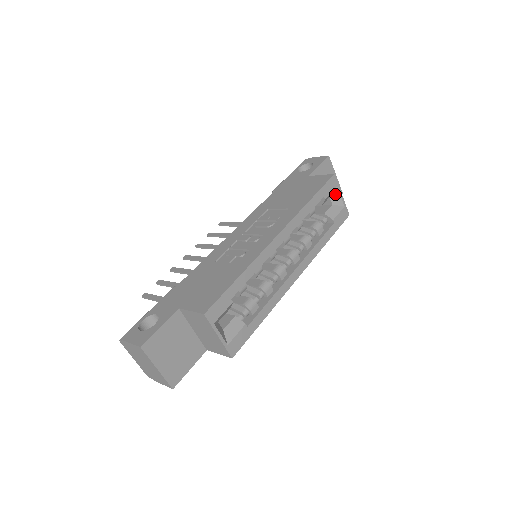
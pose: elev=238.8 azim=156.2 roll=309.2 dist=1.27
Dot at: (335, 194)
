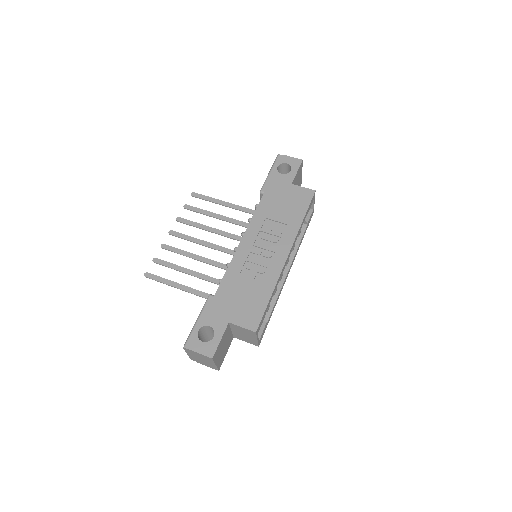
Dot at: occluded
